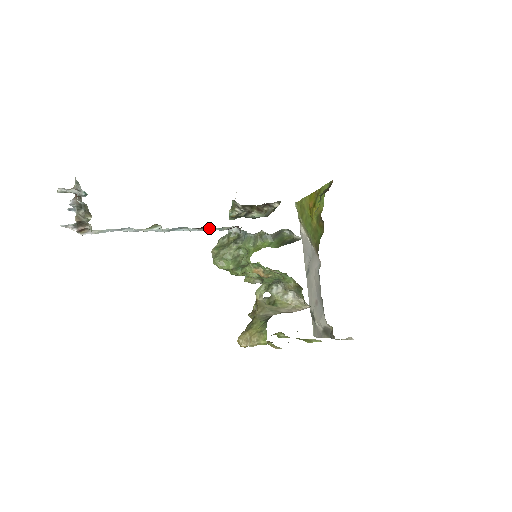
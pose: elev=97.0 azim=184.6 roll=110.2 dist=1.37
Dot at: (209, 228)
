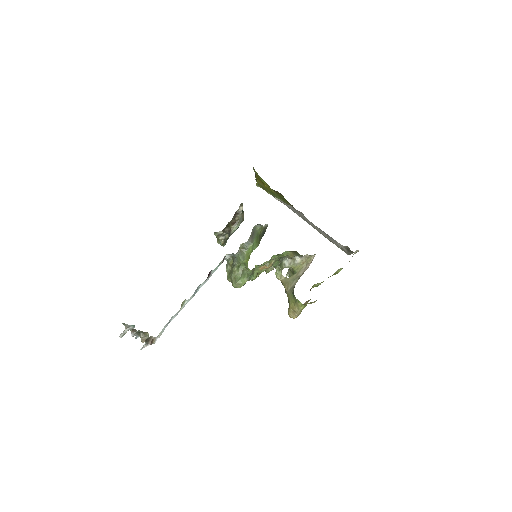
Dot at: (213, 271)
